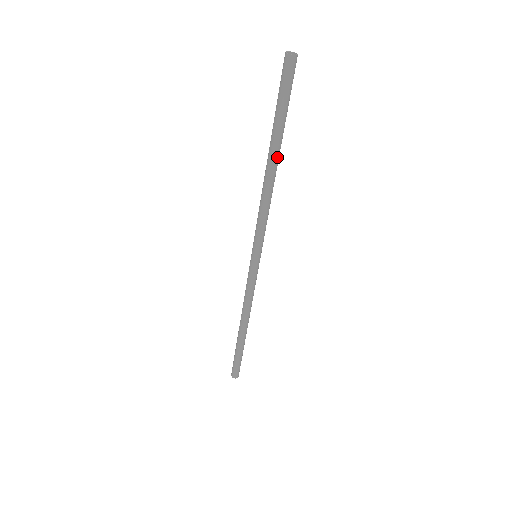
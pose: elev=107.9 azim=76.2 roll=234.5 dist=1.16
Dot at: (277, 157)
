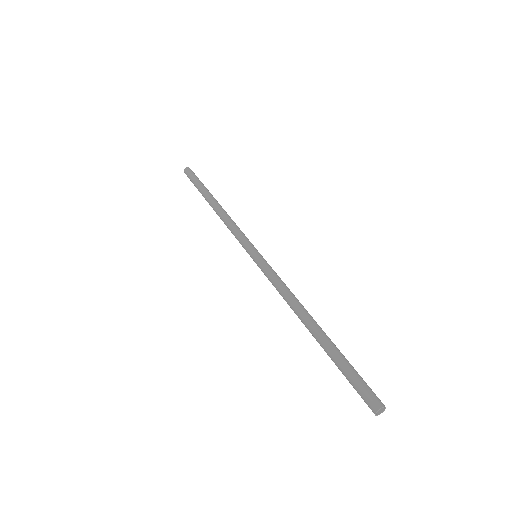
Dot at: (215, 199)
